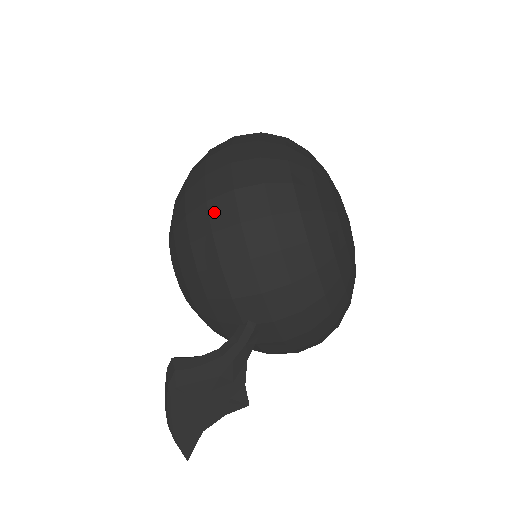
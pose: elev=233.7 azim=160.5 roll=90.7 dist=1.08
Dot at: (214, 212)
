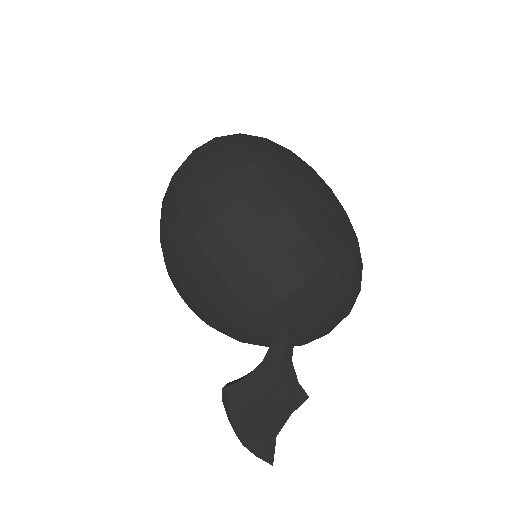
Dot at: (206, 243)
